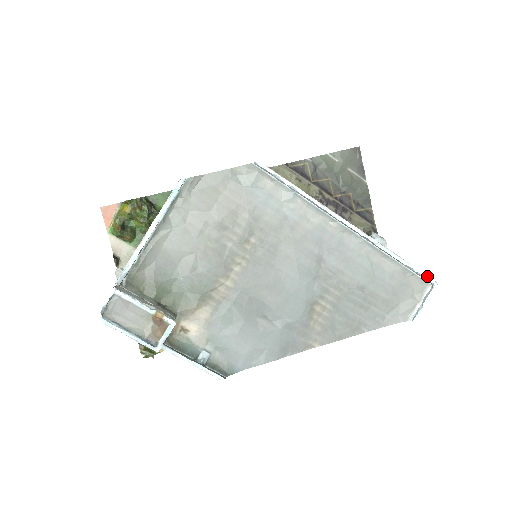
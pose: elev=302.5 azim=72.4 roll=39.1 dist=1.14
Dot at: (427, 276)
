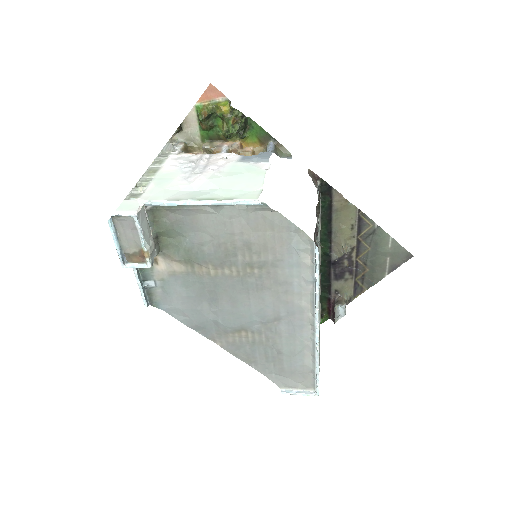
Dot at: occluded
